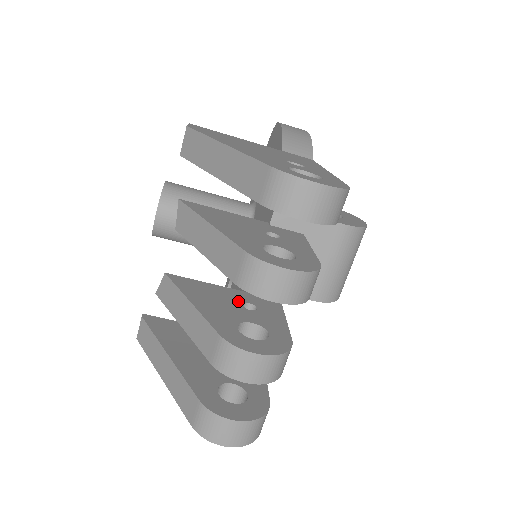
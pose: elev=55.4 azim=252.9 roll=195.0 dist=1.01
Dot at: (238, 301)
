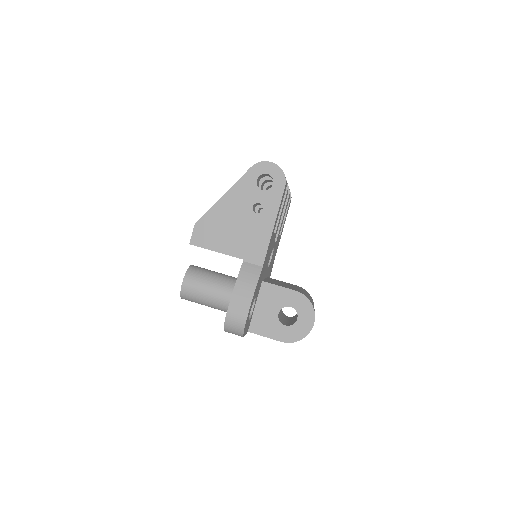
Dot at: occluded
